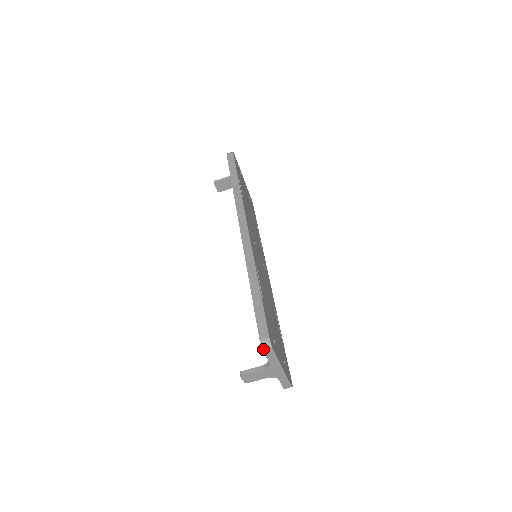
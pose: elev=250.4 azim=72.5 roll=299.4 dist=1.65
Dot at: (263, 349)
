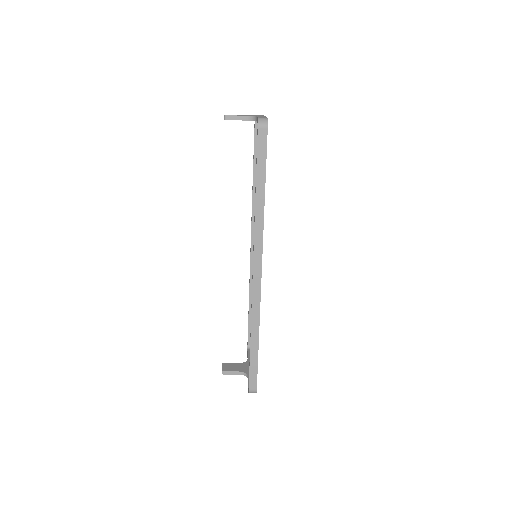
Dot at: (249, 392)
